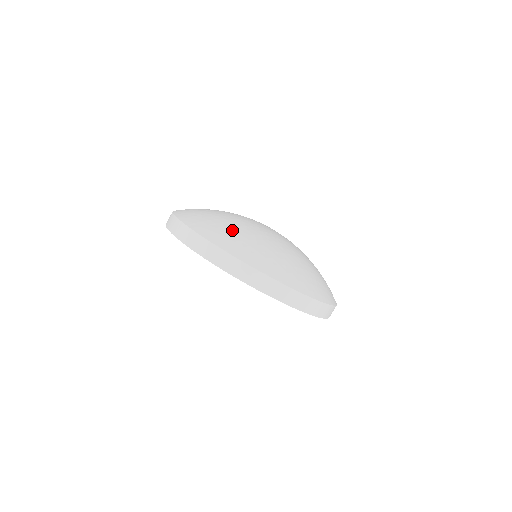
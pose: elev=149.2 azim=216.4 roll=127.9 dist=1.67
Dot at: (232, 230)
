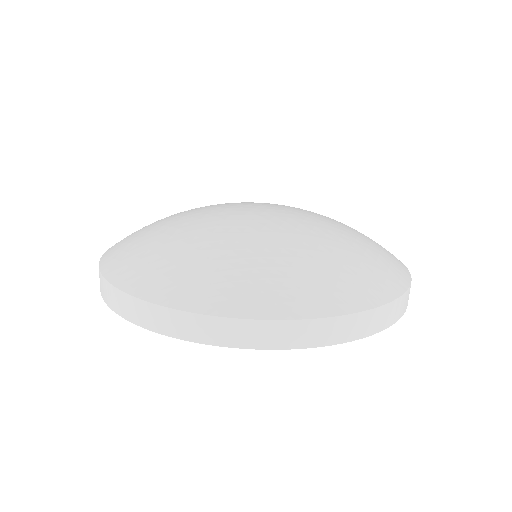
Dot at: (253, 267)
